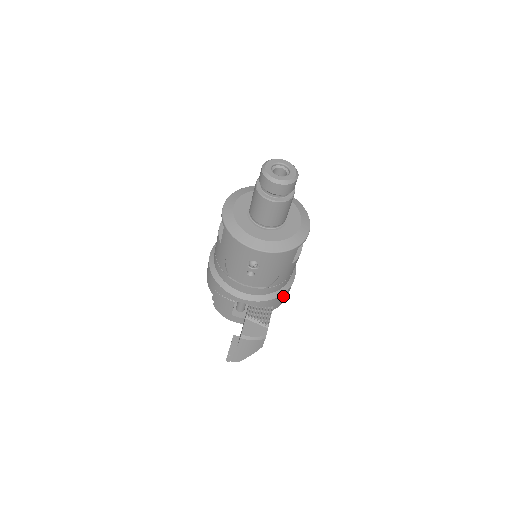
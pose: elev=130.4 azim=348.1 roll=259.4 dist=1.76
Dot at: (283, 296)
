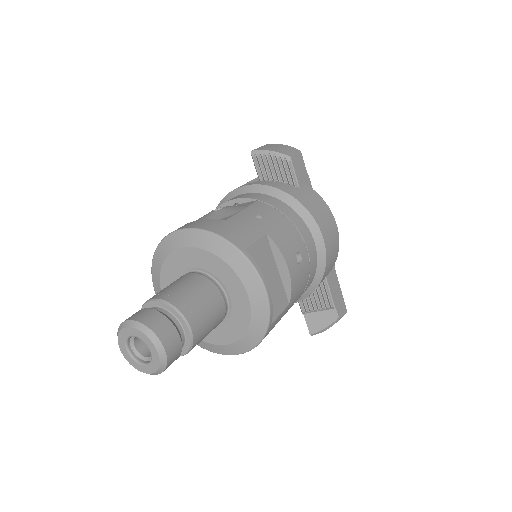
Dot at: (327, 269)
